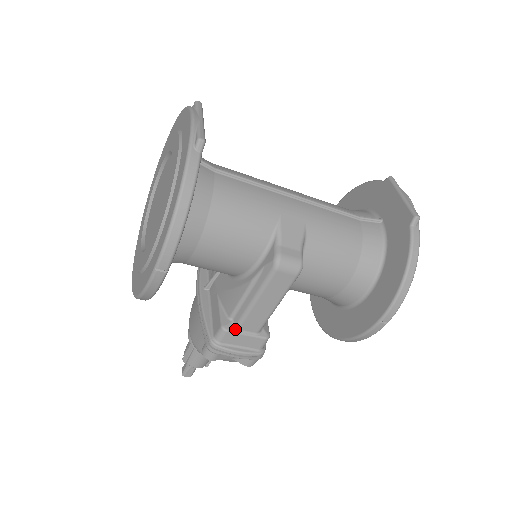
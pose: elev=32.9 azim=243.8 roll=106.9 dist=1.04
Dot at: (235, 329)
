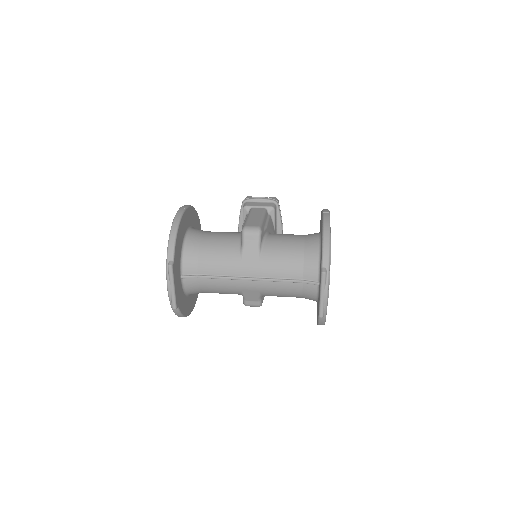
Dot at: occluded
